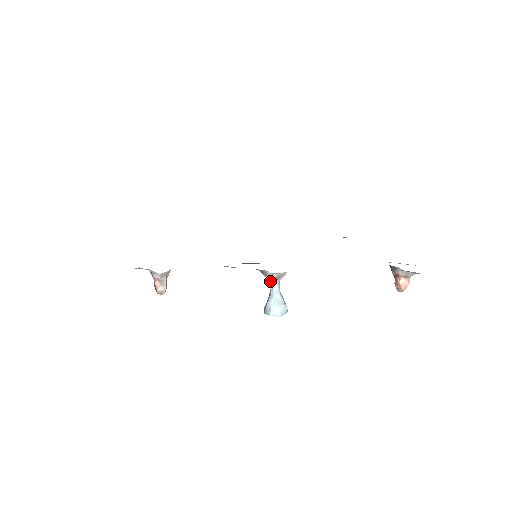
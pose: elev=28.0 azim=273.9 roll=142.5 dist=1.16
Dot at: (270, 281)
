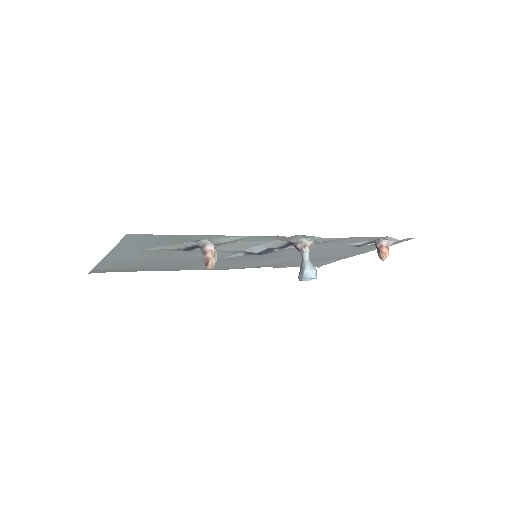
Dot at: (303, 251)
